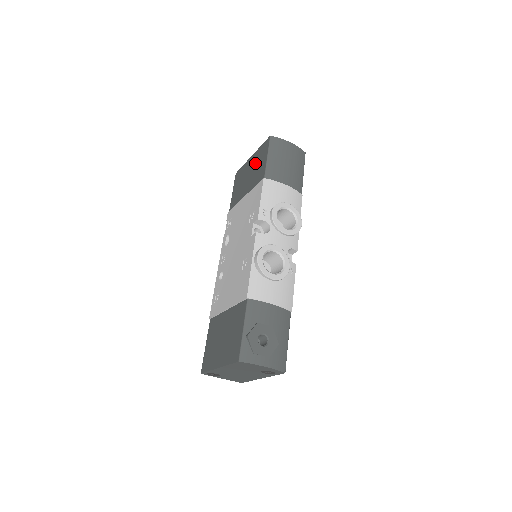
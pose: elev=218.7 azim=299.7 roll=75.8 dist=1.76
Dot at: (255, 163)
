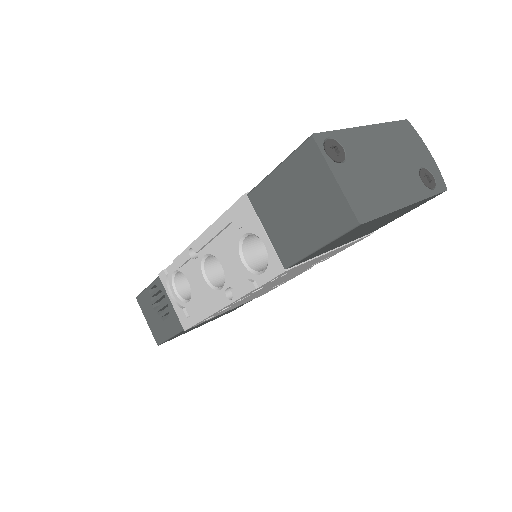
Dot at: occluded
